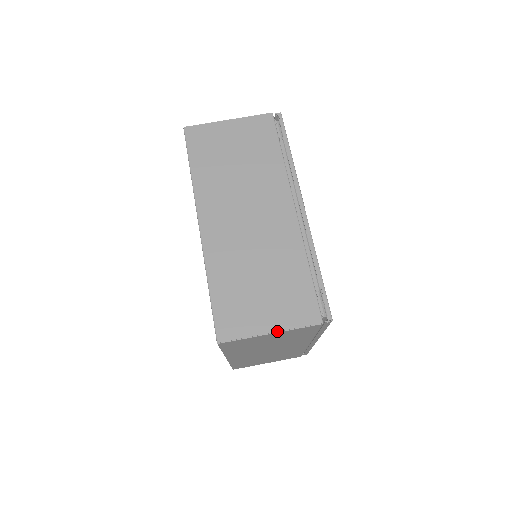
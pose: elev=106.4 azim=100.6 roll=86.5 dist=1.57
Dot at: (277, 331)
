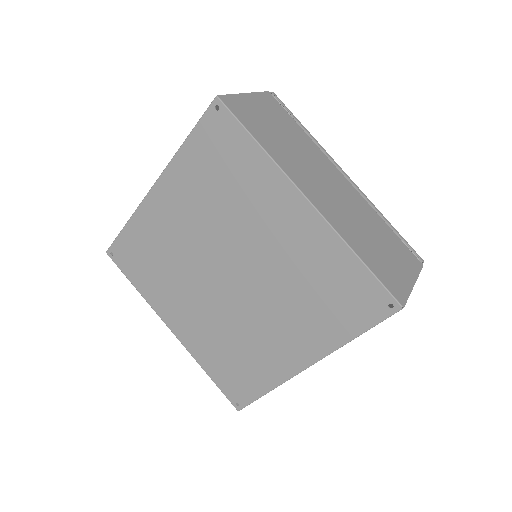
Dot at: (415, 281)
